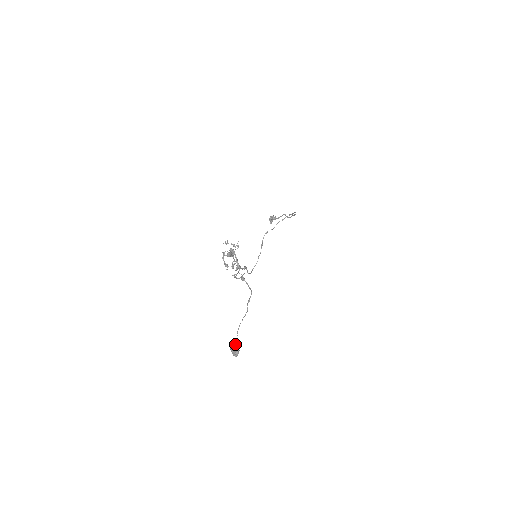
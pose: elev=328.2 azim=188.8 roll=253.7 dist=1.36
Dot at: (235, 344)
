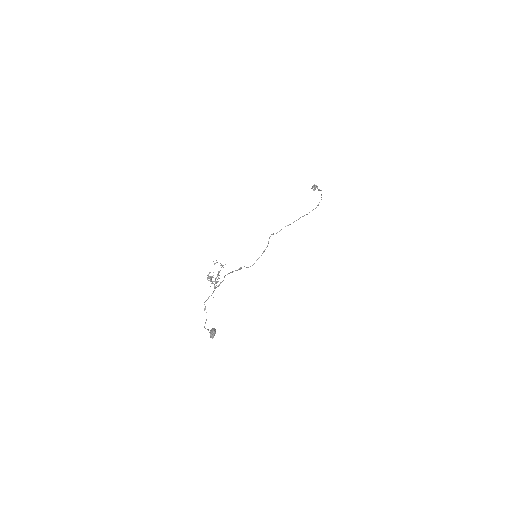
Dot at: (210, 333)
